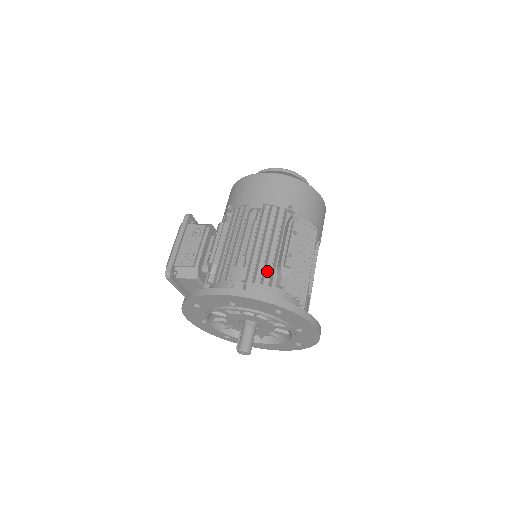
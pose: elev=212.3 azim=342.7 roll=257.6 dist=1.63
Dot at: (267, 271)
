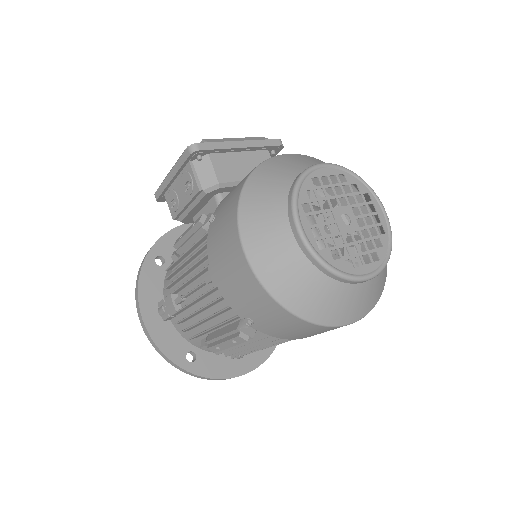
Dot at: (197, 328)
